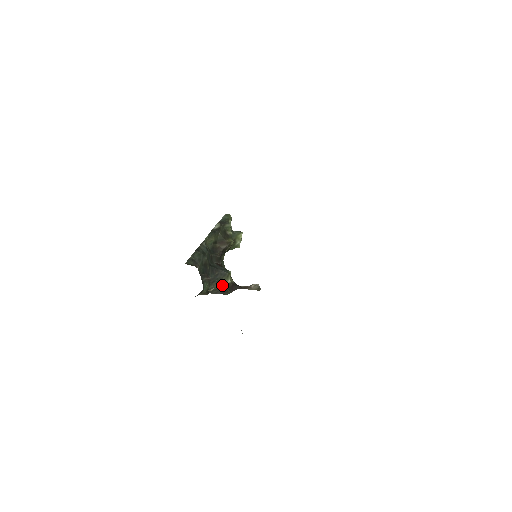
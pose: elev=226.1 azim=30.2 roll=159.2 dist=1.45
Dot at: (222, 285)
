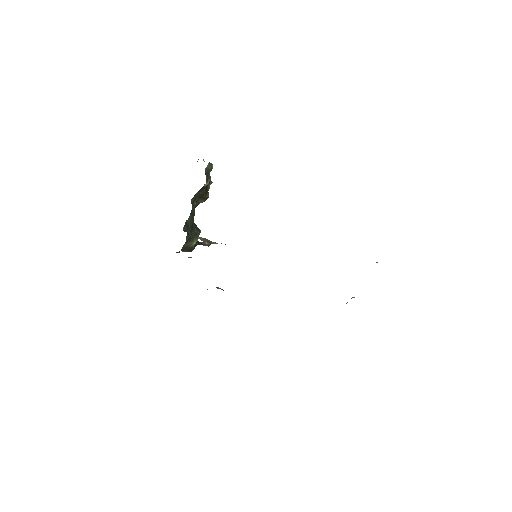
Dot at: (192, 244)
